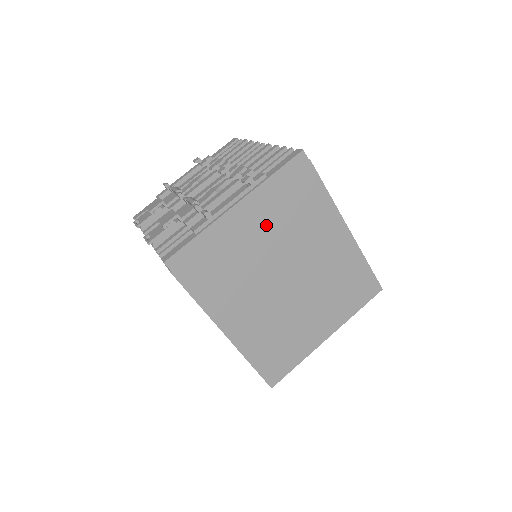
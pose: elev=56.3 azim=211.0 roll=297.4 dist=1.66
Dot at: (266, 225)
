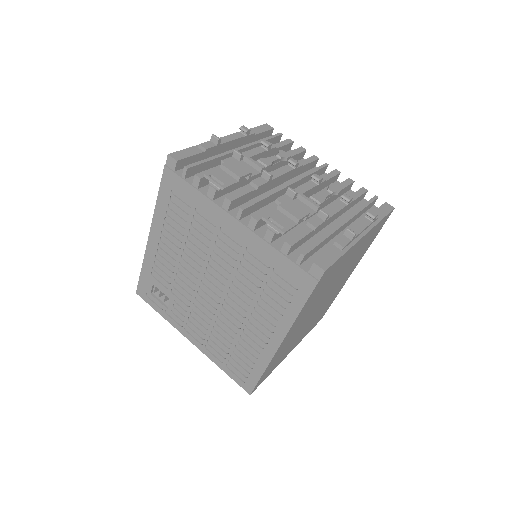
Dot at: (353, 256)
